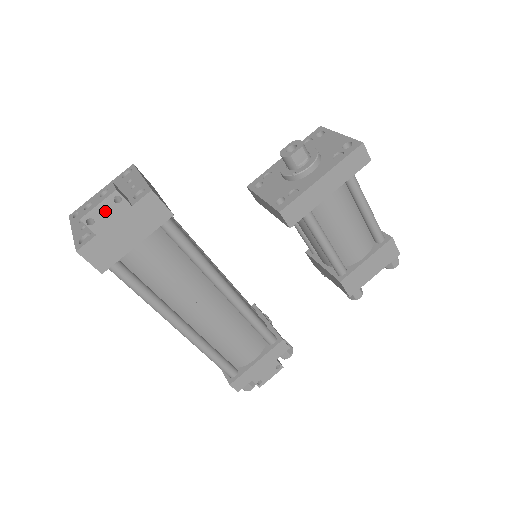
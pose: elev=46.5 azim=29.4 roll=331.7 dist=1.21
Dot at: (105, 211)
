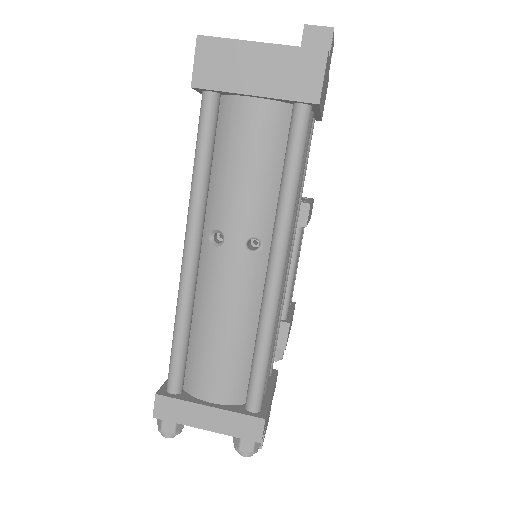
Dot at: (331, 49)
